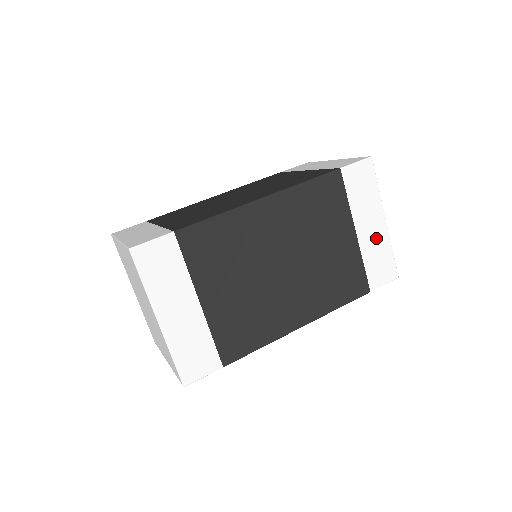
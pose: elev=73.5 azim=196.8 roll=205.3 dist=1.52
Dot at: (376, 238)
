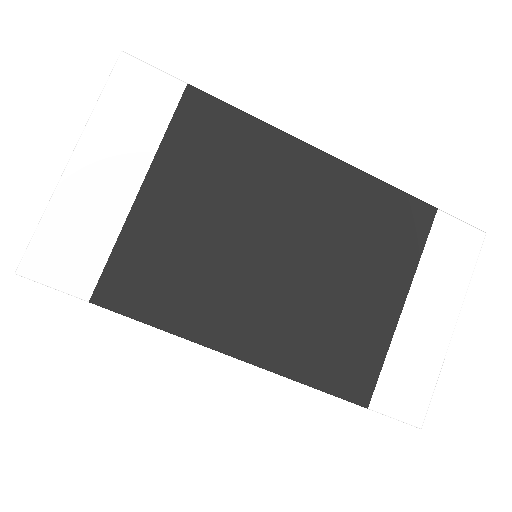
Dot at: (426, 340)
